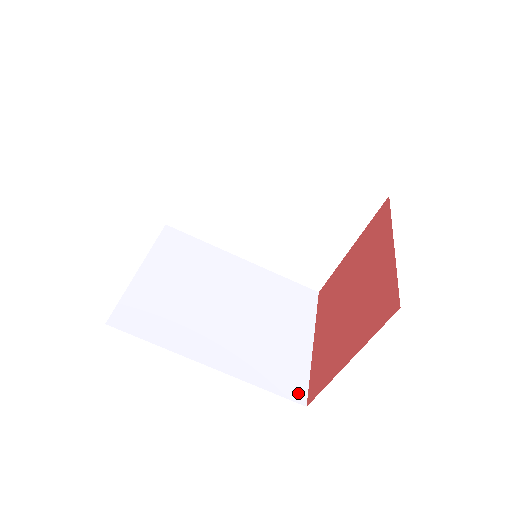
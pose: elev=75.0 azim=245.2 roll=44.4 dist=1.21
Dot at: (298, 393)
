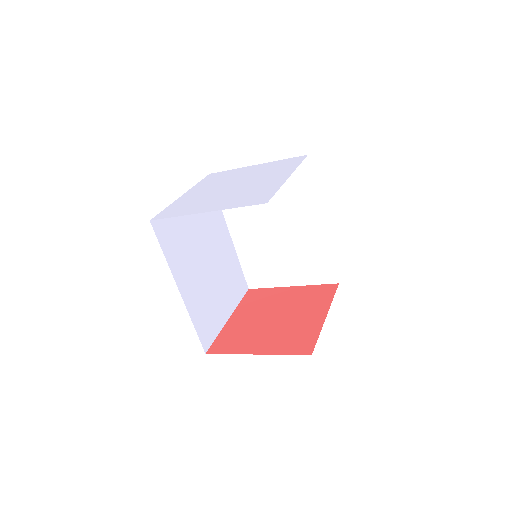
Dot at: (207, 343)
